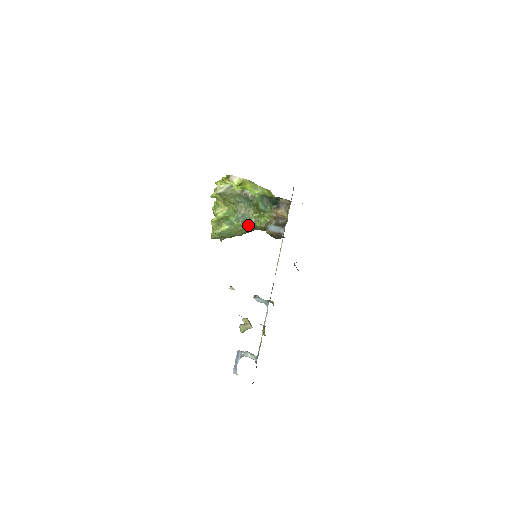
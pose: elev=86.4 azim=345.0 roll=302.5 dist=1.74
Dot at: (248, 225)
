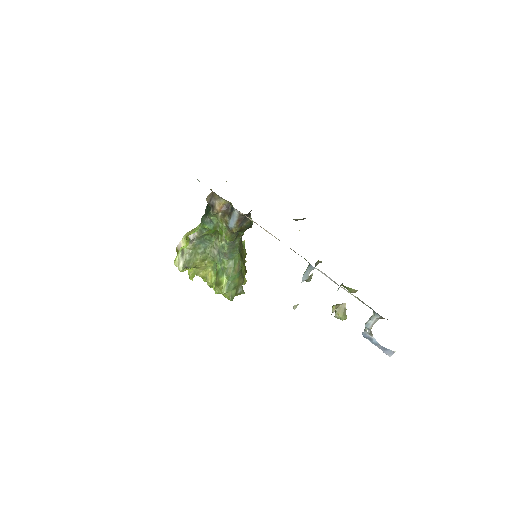
Dot at: (229, 252)
